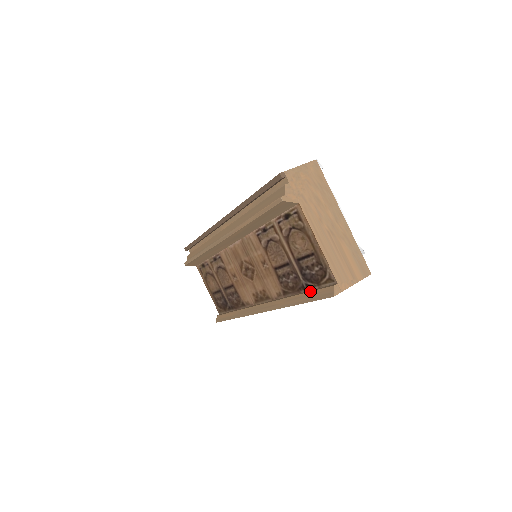
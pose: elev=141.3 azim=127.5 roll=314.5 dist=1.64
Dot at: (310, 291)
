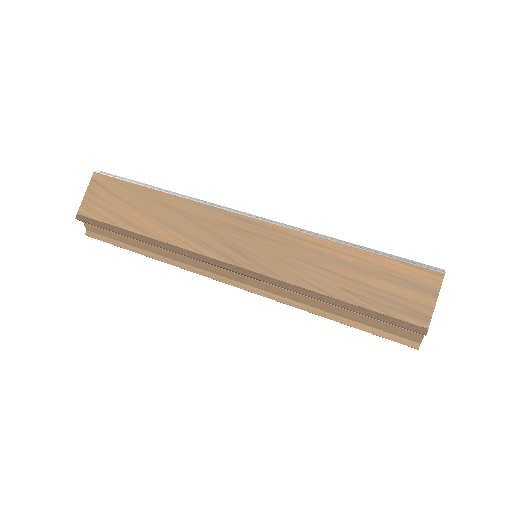
Dot at: occluded
